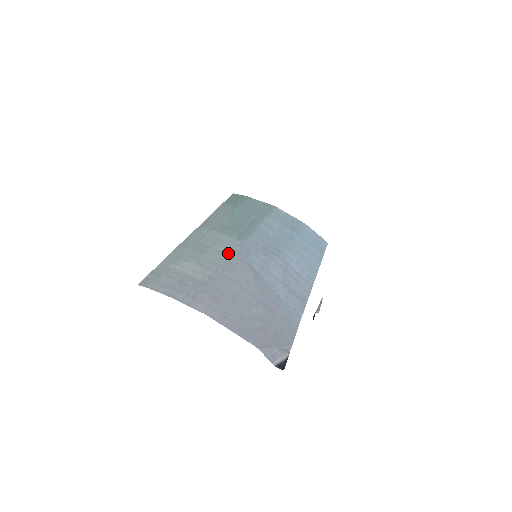
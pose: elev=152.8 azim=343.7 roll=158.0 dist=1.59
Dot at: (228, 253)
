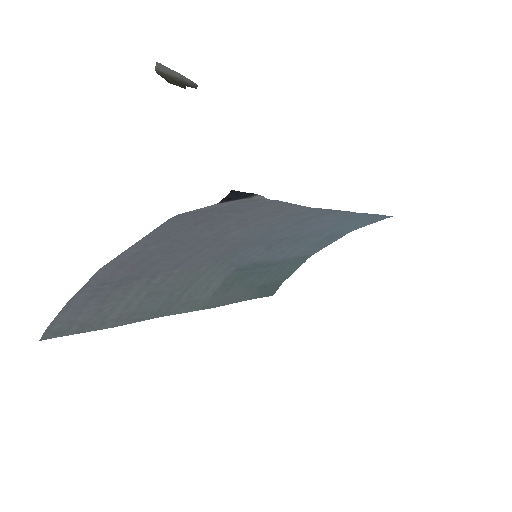
Dot at: (207, 273)
